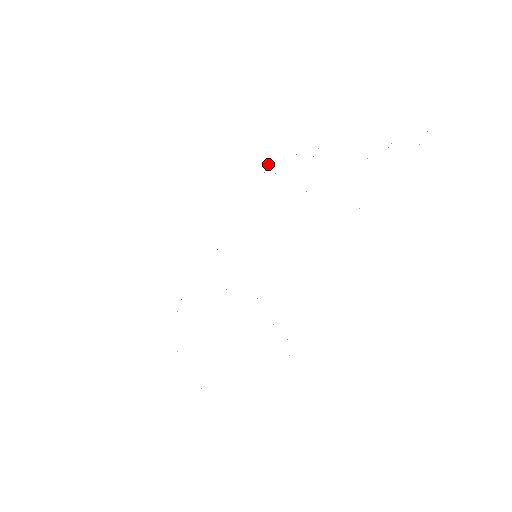
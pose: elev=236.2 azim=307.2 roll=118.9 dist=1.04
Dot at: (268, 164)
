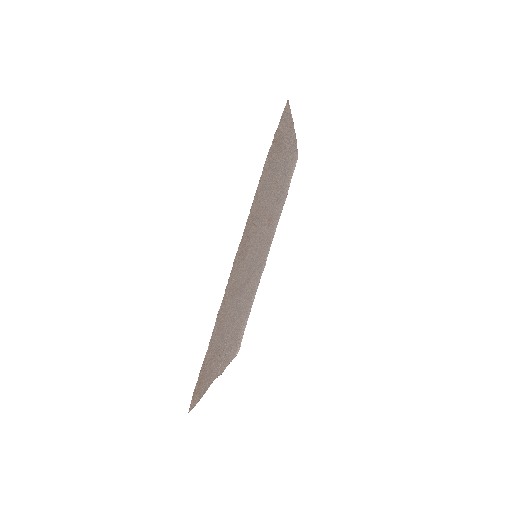
Dot at: occluded
